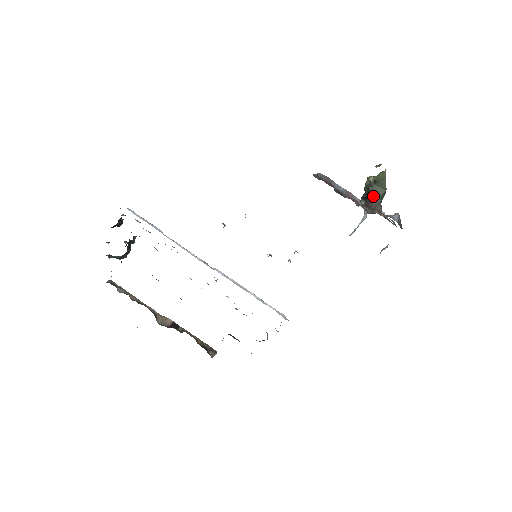
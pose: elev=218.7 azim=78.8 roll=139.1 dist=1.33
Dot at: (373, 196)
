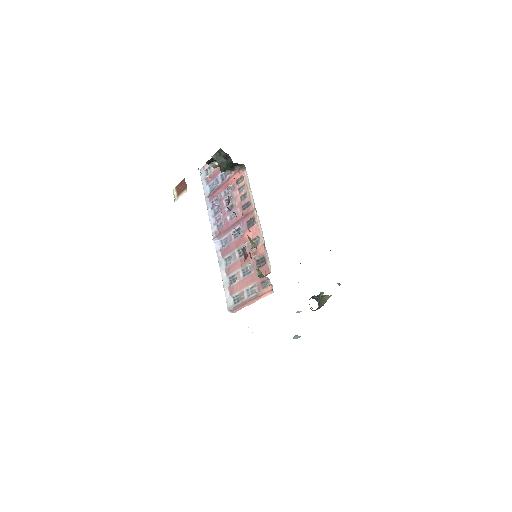
Dot at: (318, 300)
